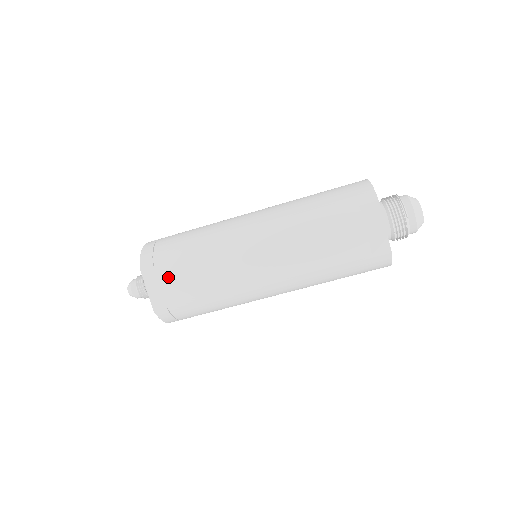
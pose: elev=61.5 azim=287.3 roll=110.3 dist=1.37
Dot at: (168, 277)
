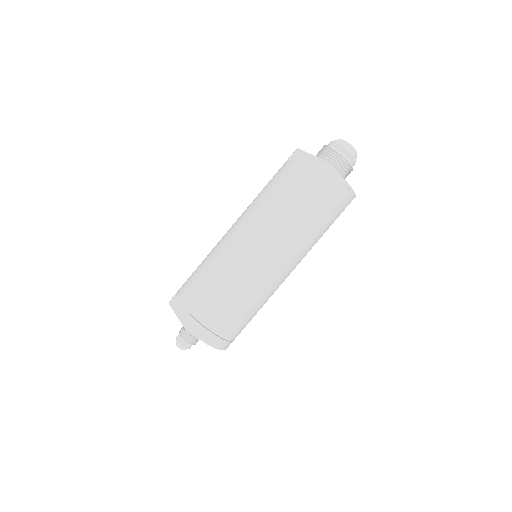
Dot at: (184, 290)
